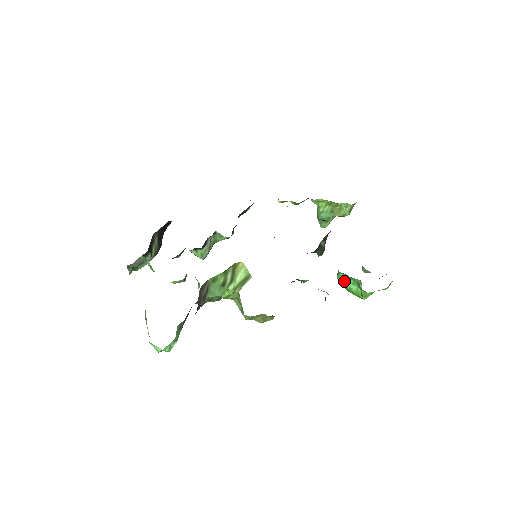
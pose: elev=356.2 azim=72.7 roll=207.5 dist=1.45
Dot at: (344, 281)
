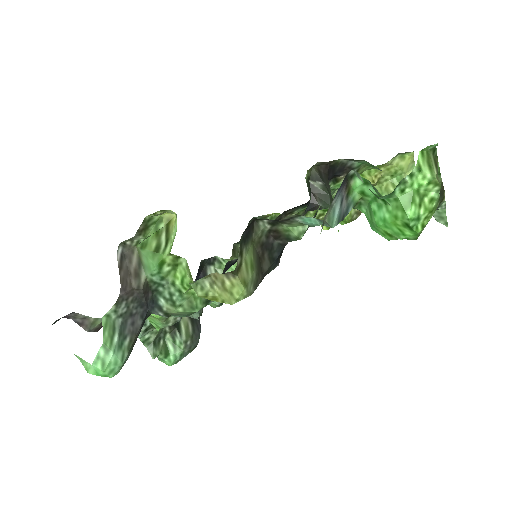
Dot at: (372, 218)
